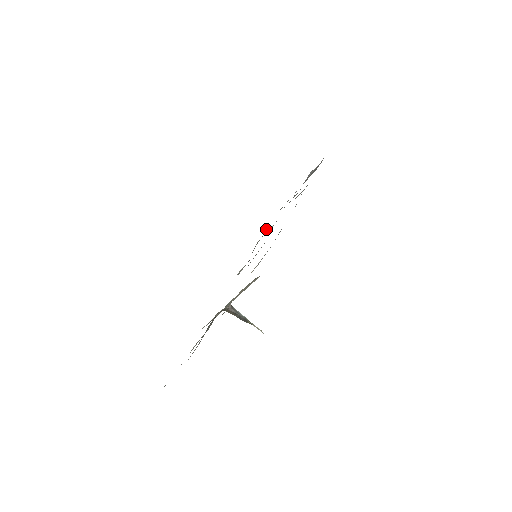
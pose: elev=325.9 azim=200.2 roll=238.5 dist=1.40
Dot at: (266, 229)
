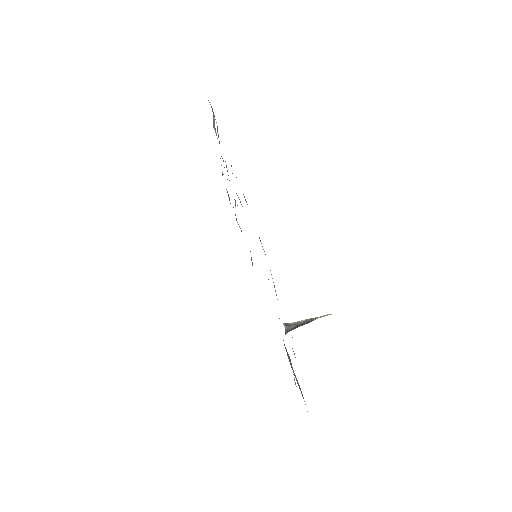
Dot at: (229, 198)
